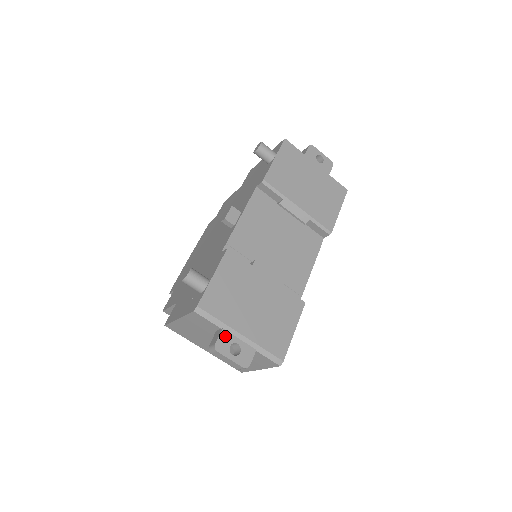
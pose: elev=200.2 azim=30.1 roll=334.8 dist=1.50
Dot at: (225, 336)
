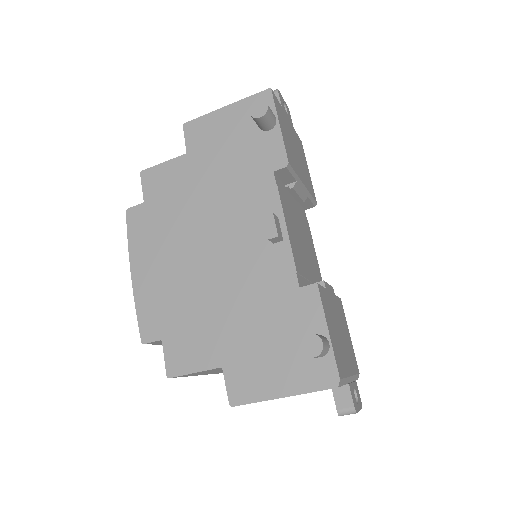
Dot at: (352, 390)
